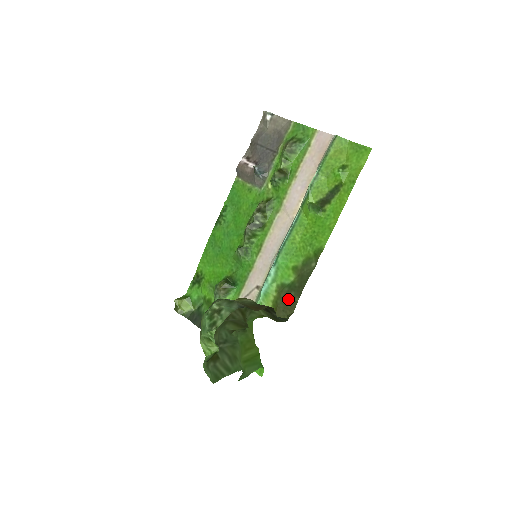
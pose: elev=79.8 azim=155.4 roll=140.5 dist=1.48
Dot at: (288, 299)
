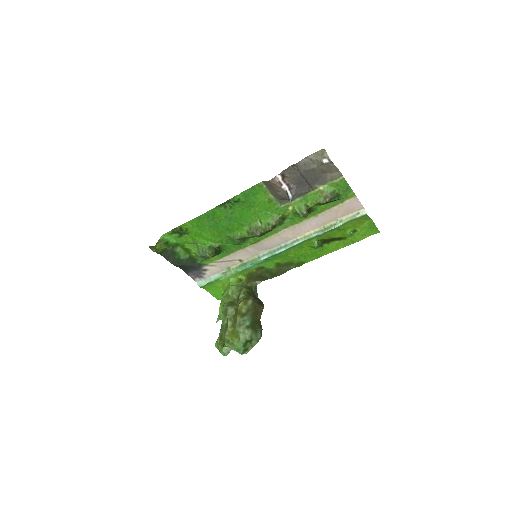
Dot at: (263, 276)
